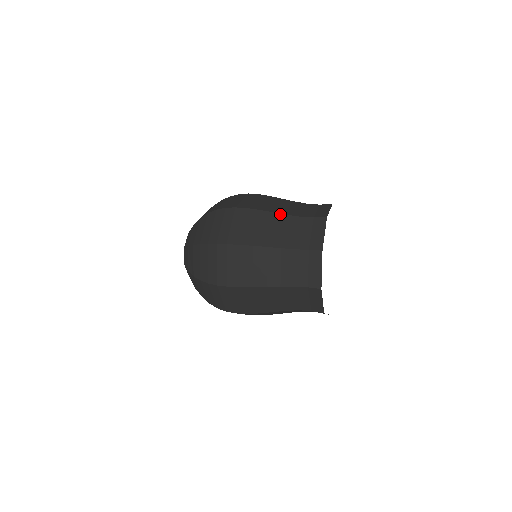
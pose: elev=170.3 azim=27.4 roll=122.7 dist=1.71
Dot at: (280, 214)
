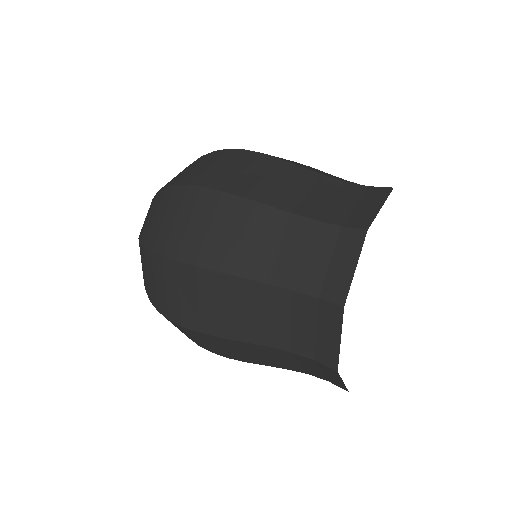
Dot at: (311, 171)
